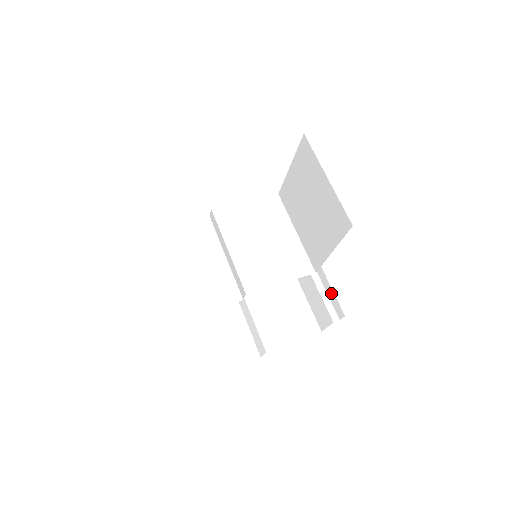
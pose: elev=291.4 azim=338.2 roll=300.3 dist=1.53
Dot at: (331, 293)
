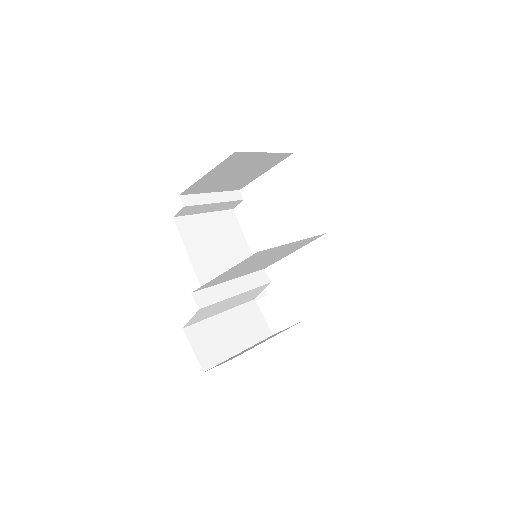
Dot at: occluded
